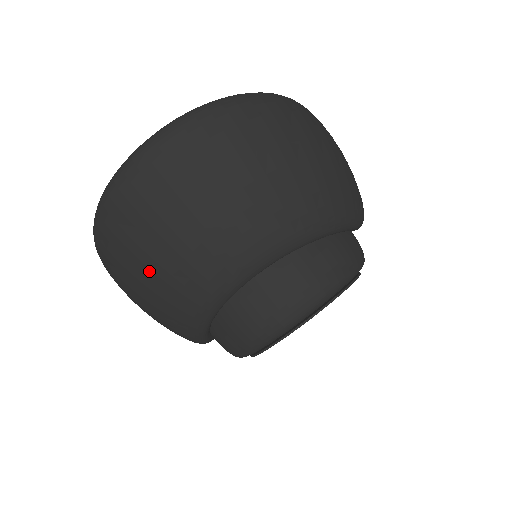
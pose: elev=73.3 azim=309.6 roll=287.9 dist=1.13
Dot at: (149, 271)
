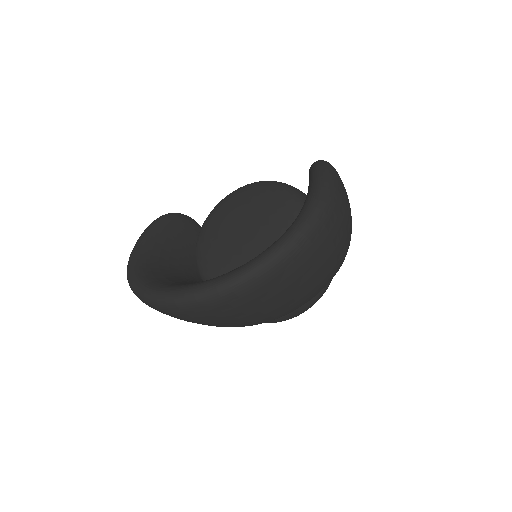
Dot at: occluded
